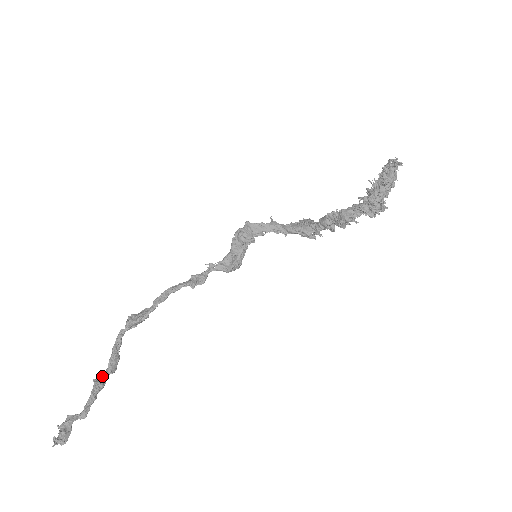
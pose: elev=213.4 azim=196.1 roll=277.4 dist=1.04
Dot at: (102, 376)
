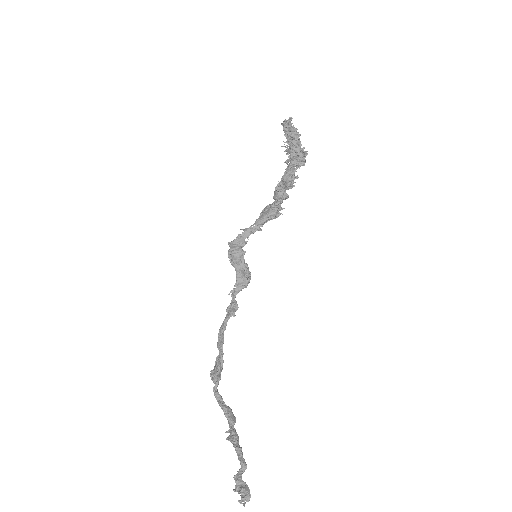
Dot at: (230, 431)
